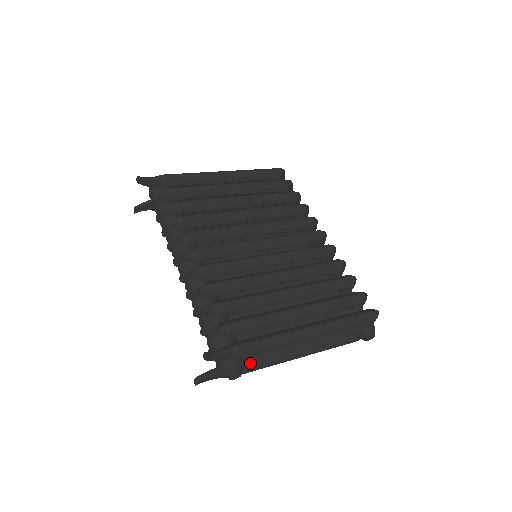
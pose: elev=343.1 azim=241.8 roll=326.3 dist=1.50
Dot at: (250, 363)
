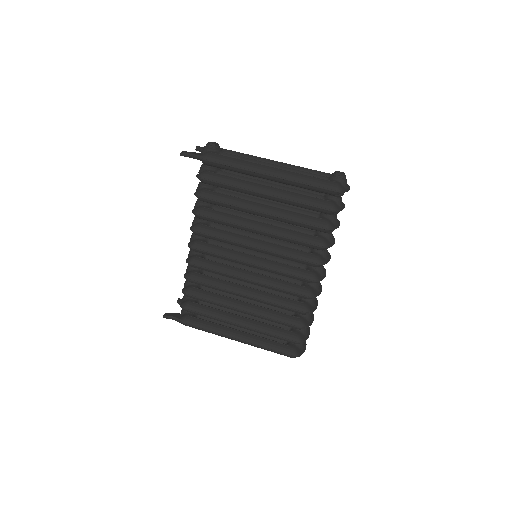
Dot at: occluded
